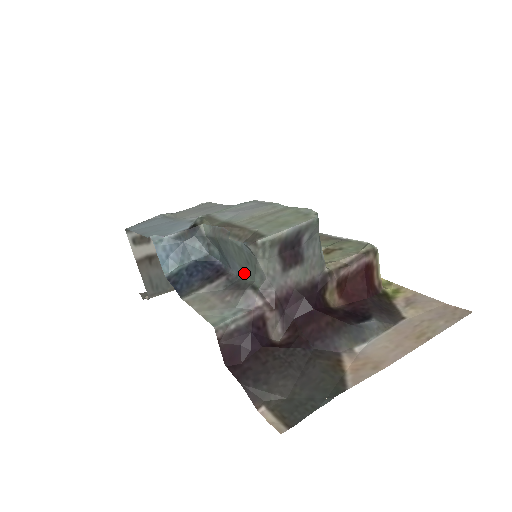
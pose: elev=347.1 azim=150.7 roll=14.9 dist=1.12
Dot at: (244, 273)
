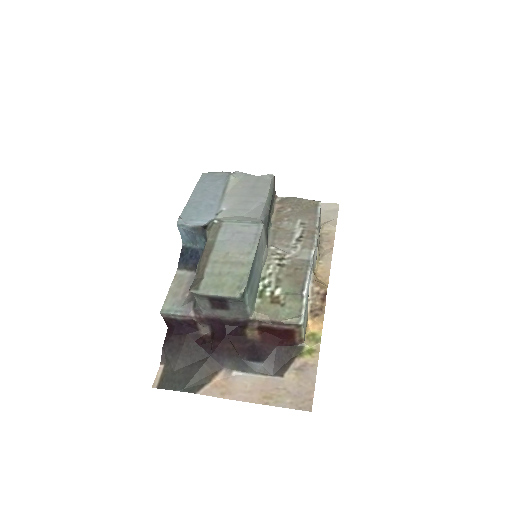
Dot at: occluded
